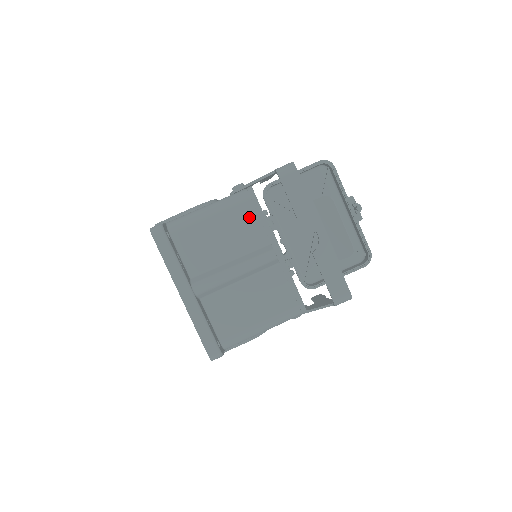
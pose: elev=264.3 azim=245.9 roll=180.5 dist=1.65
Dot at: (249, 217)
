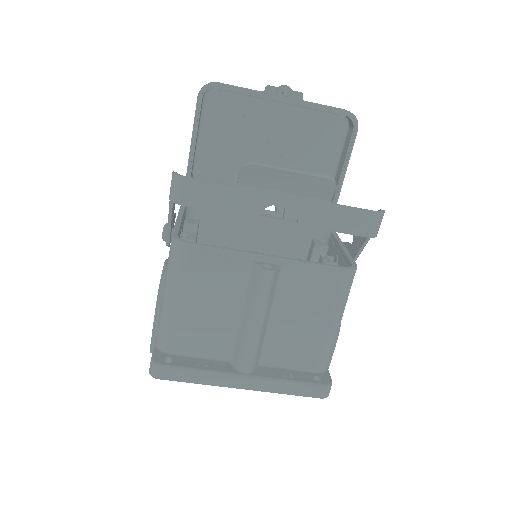
Dot at: (206, 266)
